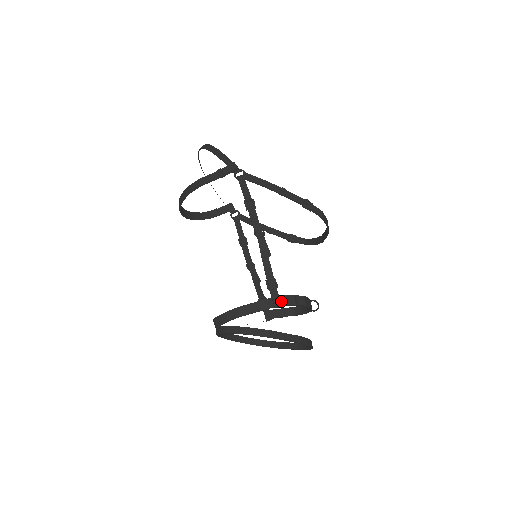
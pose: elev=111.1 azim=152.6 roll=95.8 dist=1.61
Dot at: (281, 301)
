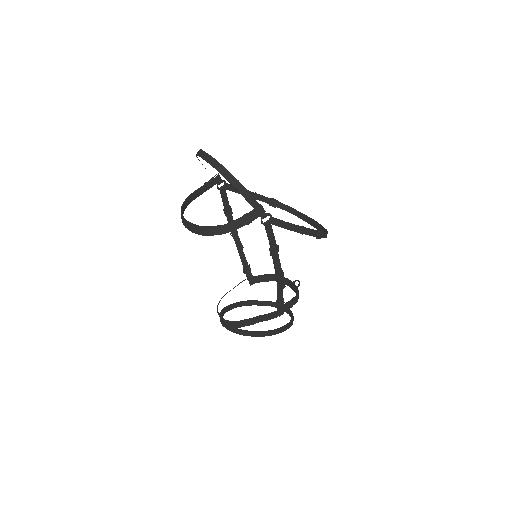
Dot at: (284, 310)
